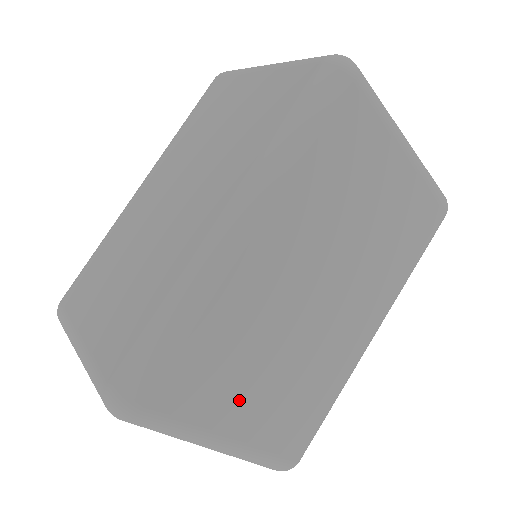
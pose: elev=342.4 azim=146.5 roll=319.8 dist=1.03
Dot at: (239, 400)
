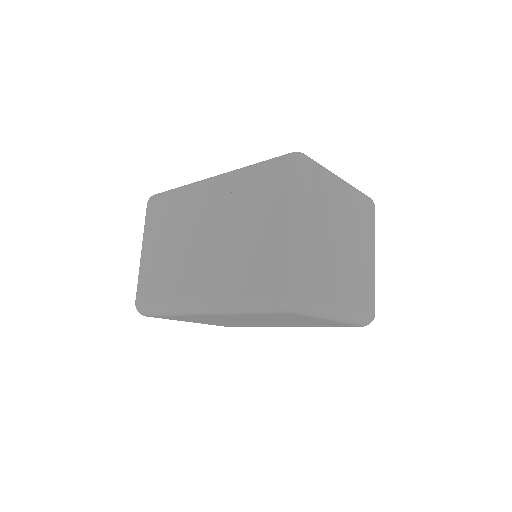
Dot at: (195, 321)
